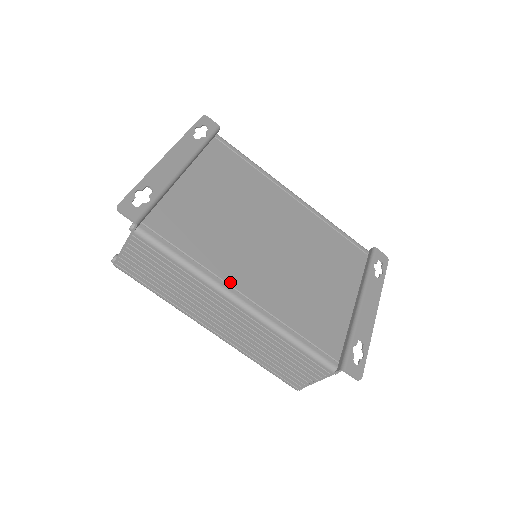
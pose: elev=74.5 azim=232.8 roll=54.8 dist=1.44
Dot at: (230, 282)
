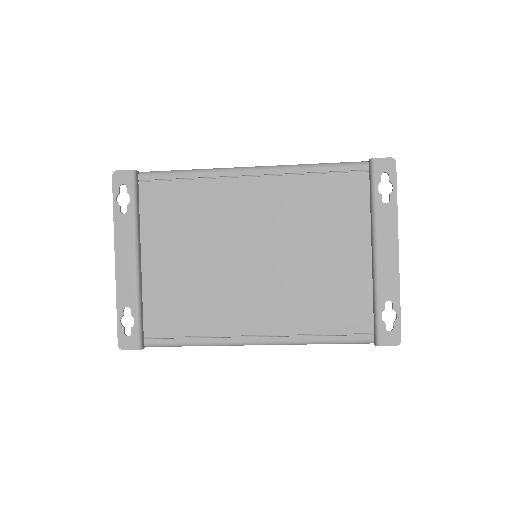
Dot at: (238, 333)
